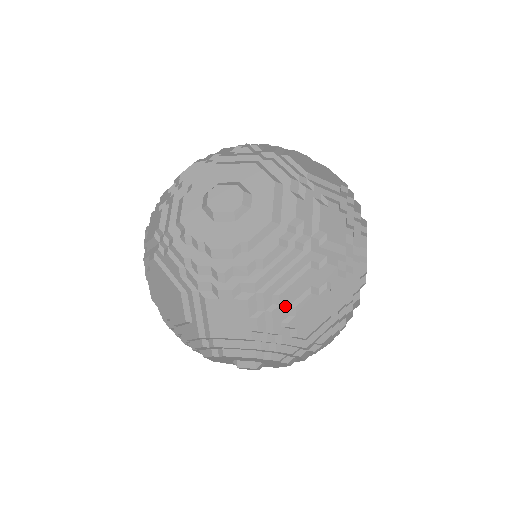
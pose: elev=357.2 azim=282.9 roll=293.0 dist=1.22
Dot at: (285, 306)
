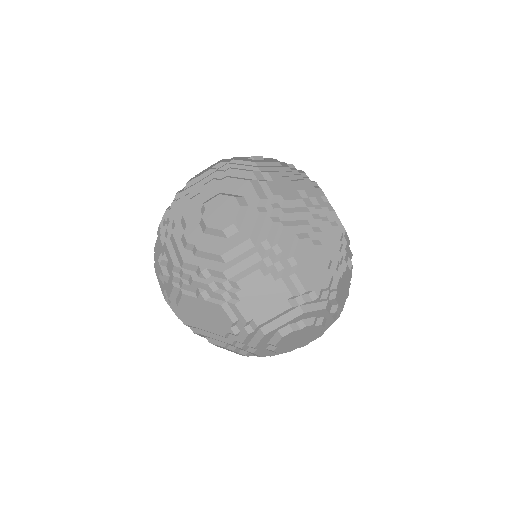
Dot at: occluded
